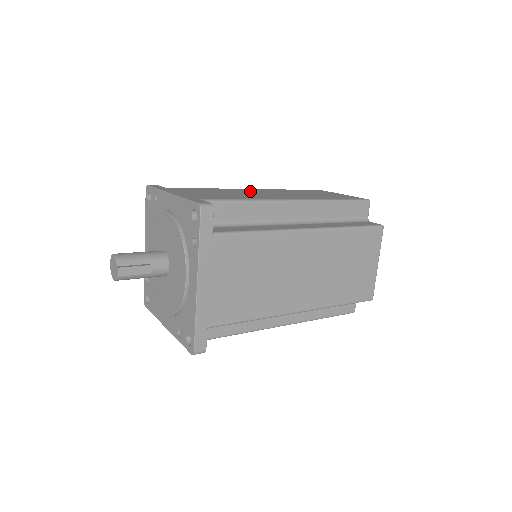
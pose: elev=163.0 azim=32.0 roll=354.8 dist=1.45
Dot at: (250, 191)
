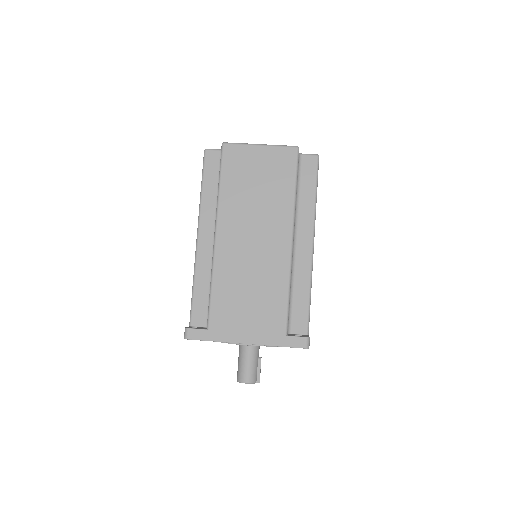
Dot at: (236, 251)
